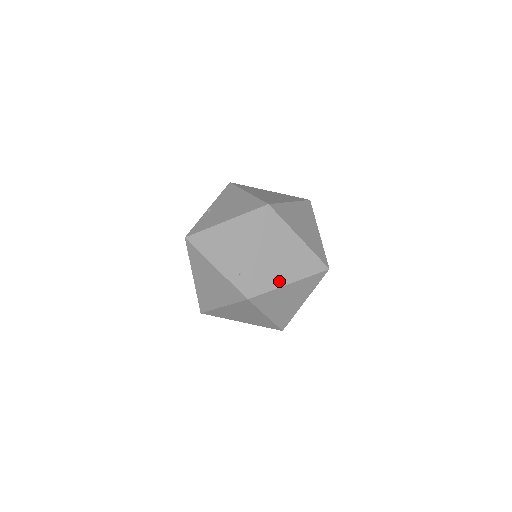
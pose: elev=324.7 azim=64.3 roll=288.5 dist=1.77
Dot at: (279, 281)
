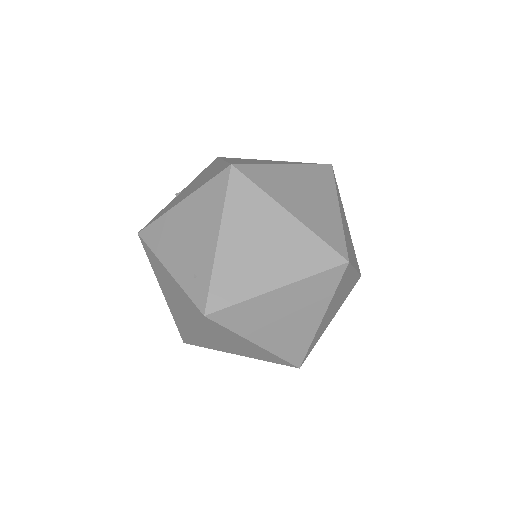
Dot at: (257, 285)
